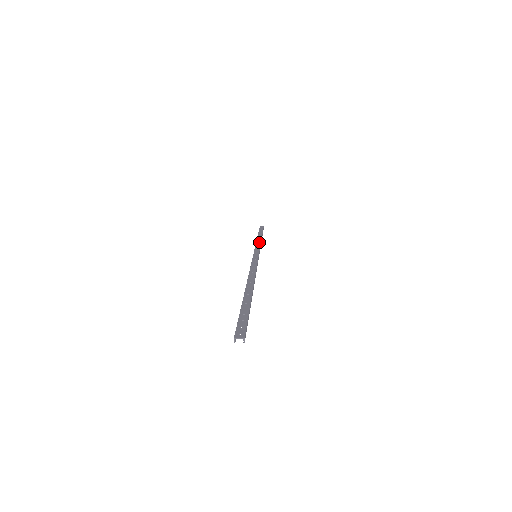
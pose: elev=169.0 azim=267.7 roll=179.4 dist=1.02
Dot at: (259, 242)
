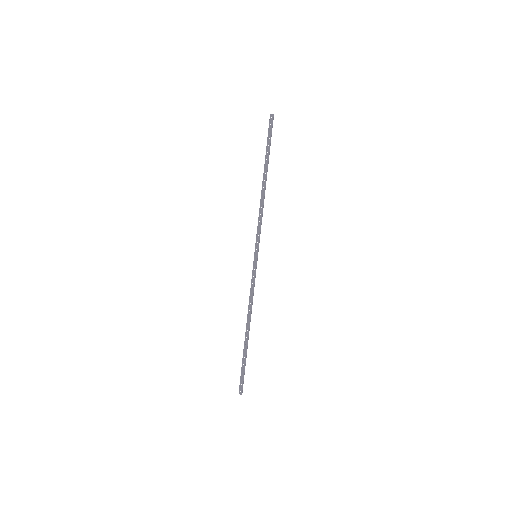
Dot at: (262, 209)
